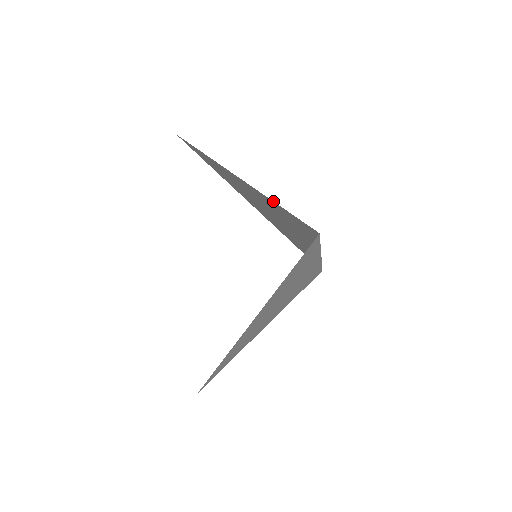
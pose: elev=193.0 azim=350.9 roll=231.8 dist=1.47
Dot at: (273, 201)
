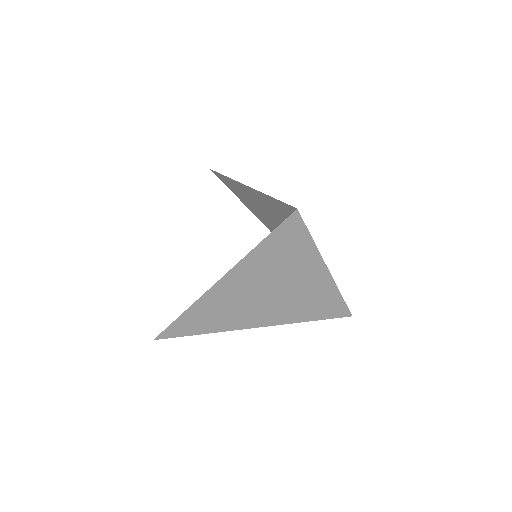
Dot at: occluded
